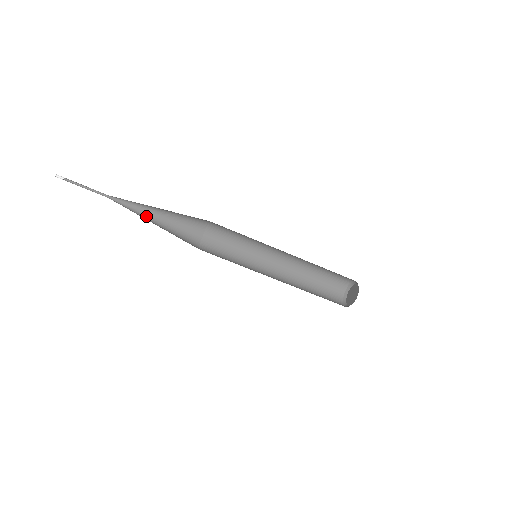
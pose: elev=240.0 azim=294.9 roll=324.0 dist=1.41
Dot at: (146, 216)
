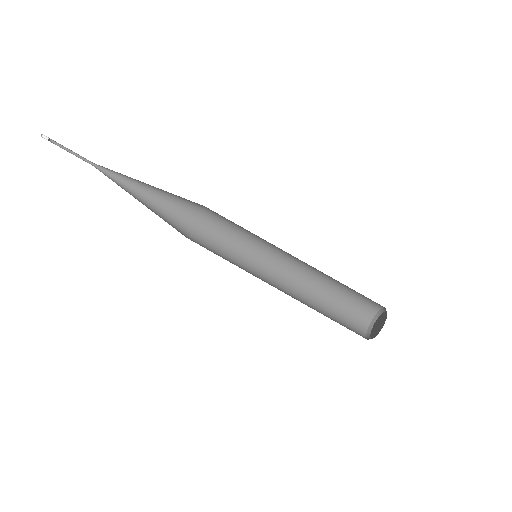
Dot at: (134, 192)
